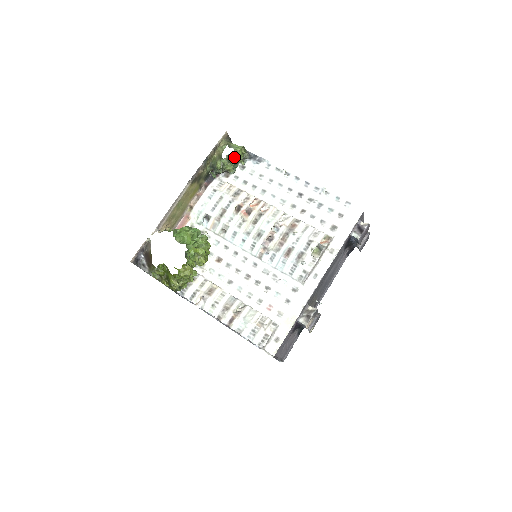
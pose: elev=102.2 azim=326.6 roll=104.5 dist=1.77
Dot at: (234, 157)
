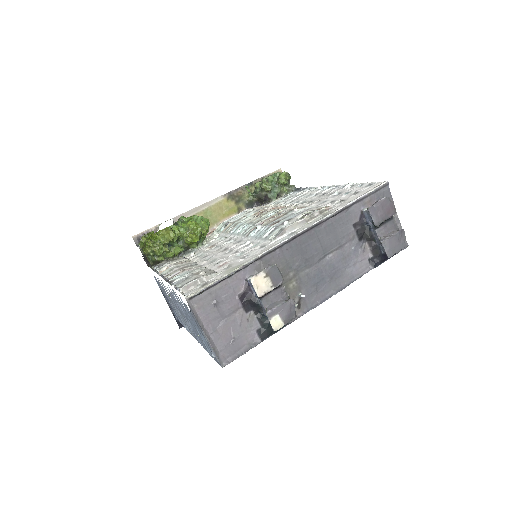
Dot at: (276, 181)
